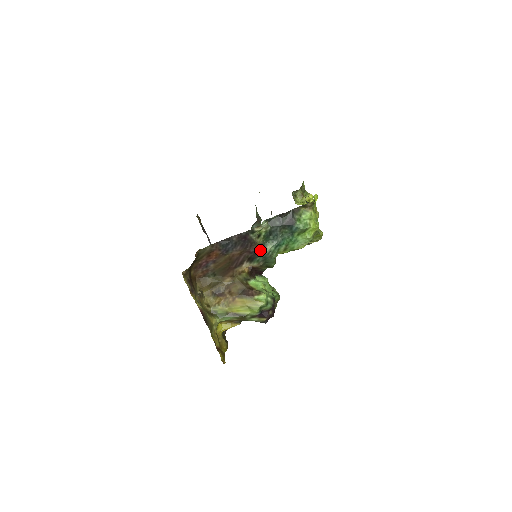
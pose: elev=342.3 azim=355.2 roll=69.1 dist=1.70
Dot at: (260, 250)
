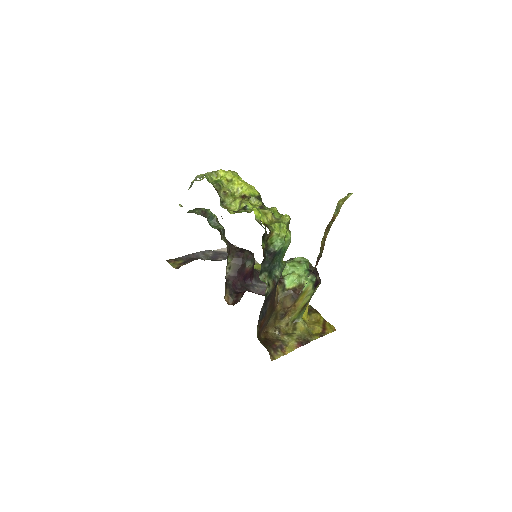
Dot at: (276, 282)
